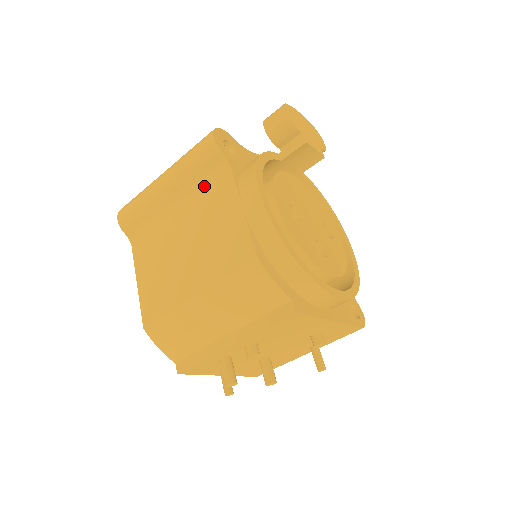
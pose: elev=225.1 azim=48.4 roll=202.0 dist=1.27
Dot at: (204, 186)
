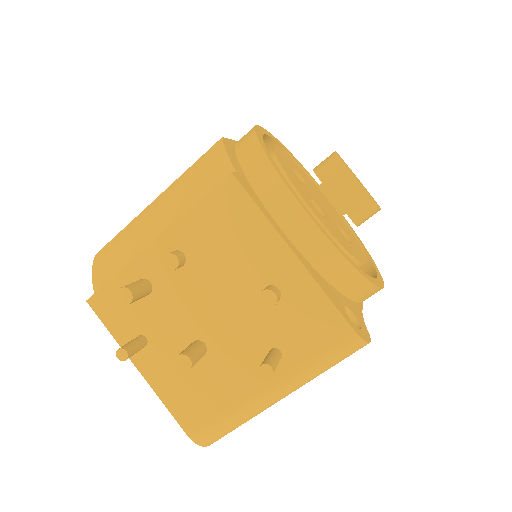
Dot at: occluded
